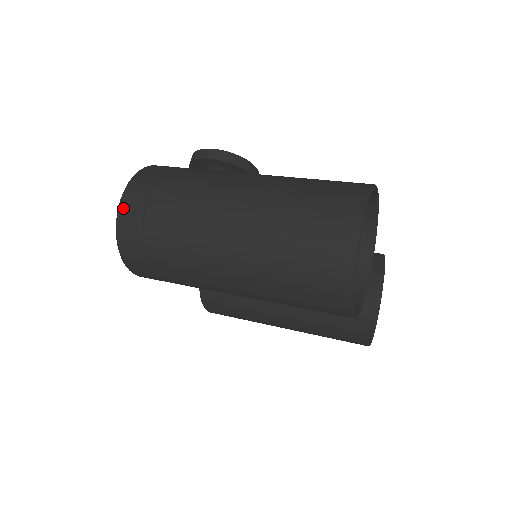
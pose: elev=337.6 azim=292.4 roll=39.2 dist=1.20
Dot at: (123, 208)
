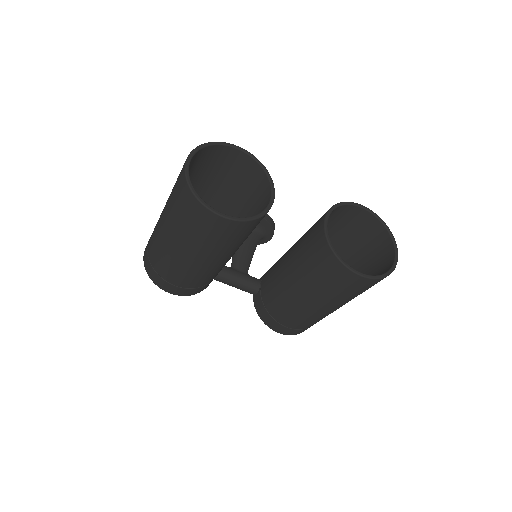
Dot at: (144, 252)
